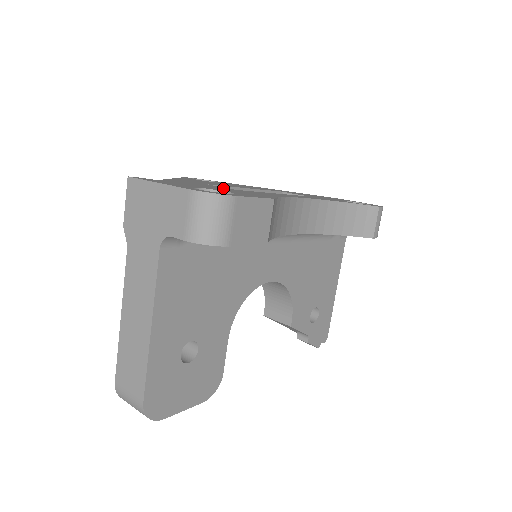
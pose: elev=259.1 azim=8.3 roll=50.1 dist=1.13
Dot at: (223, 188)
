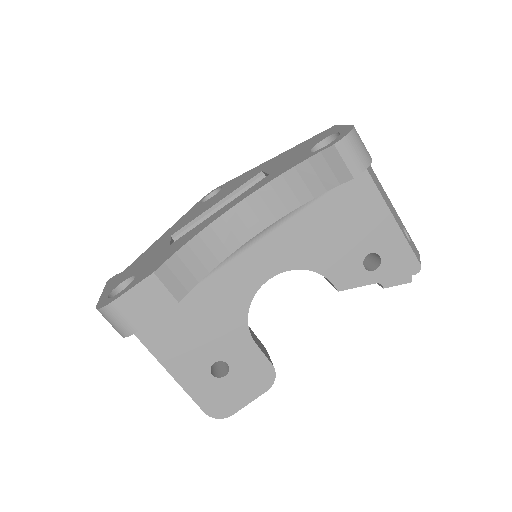
Dot at: (160, 251)
